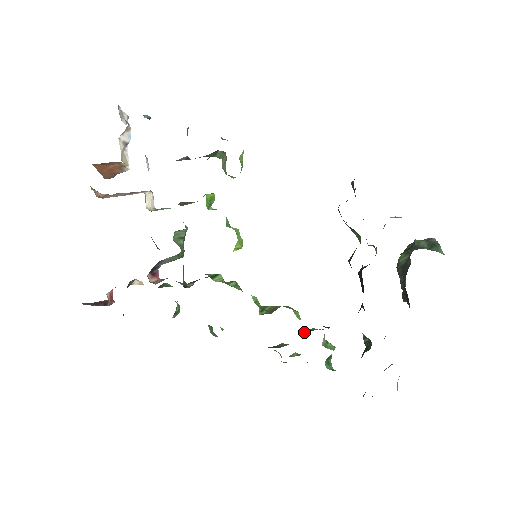
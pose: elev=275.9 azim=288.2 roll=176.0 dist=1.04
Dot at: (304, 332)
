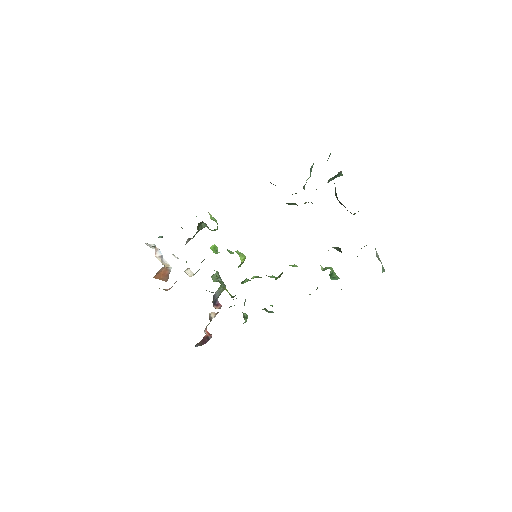
Dot at: occluded
